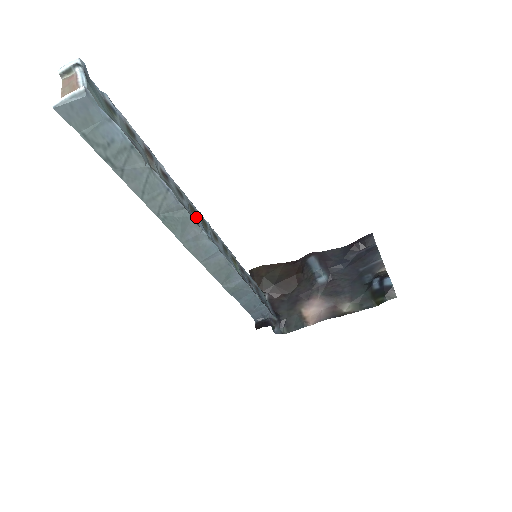
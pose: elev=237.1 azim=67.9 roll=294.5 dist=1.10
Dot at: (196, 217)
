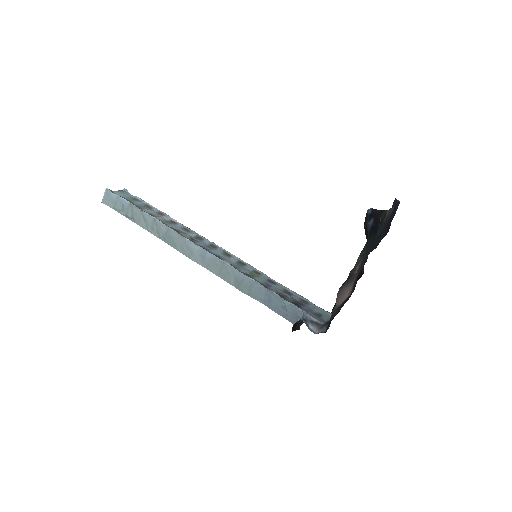
Dot at: (199, 241)
